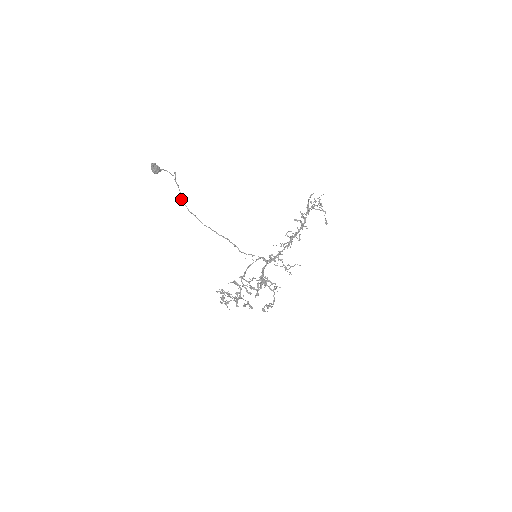
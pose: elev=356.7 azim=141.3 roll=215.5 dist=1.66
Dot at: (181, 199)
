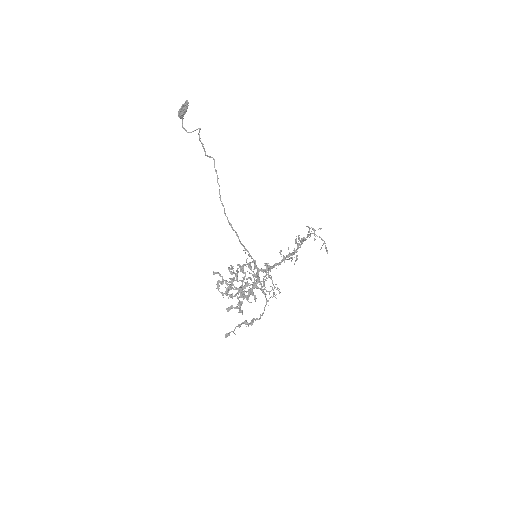
Dot at: (205, 153)
